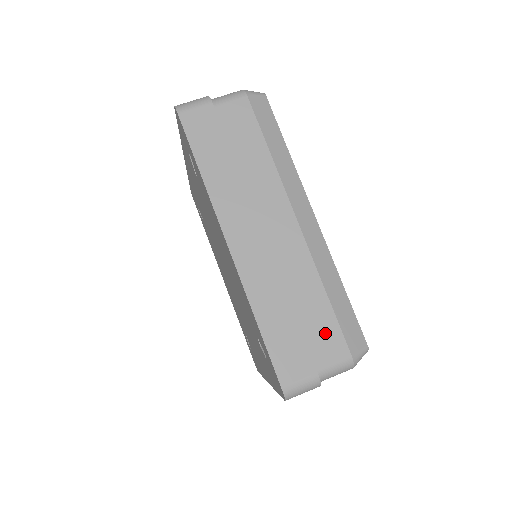
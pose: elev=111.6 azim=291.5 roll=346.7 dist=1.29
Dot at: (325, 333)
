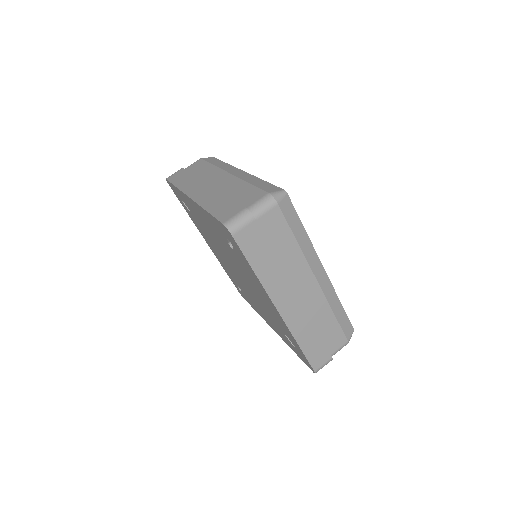
Dot at: (250, 195)
